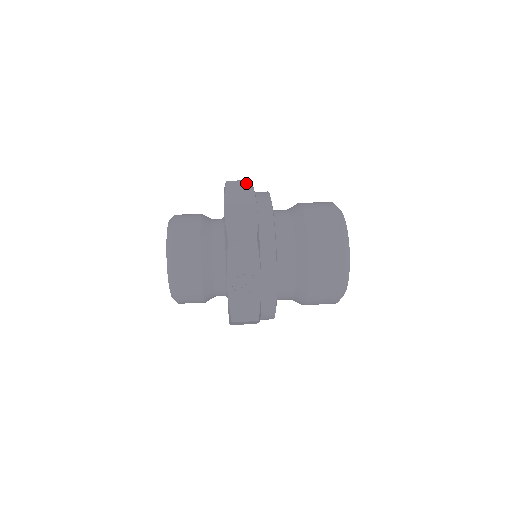
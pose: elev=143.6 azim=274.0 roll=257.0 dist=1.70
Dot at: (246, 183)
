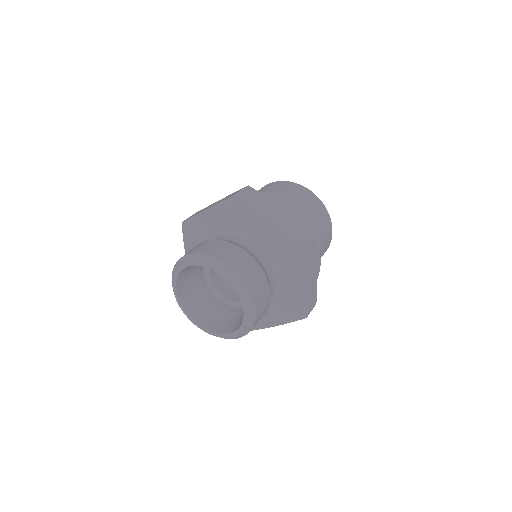
Dot at: (249, 190)
